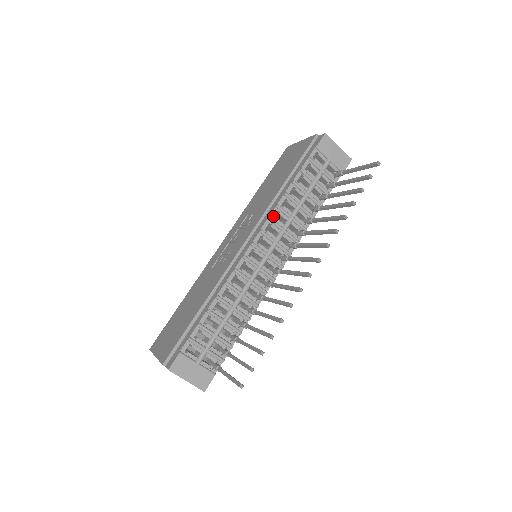
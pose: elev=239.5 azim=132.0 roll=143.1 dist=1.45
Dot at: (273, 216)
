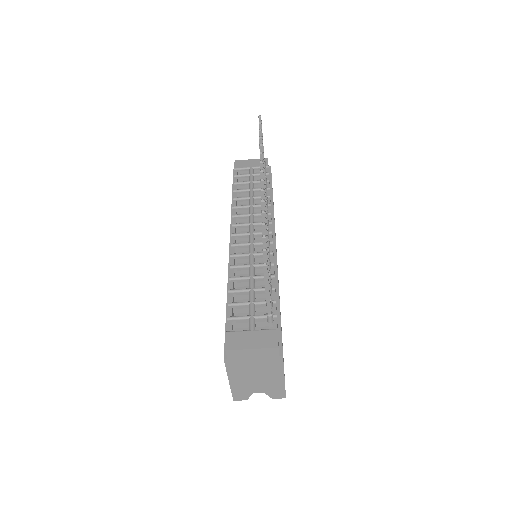
Dot at: (235, 214)
